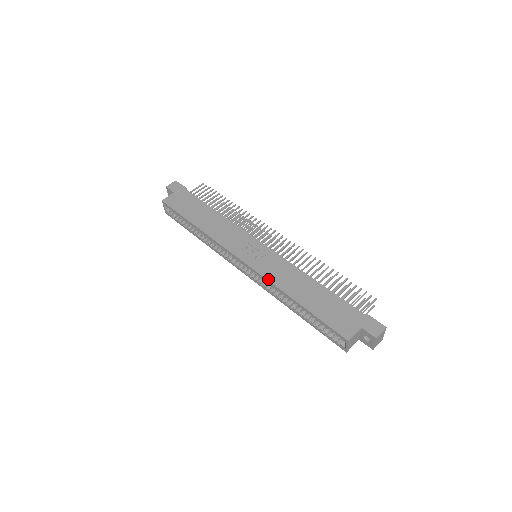
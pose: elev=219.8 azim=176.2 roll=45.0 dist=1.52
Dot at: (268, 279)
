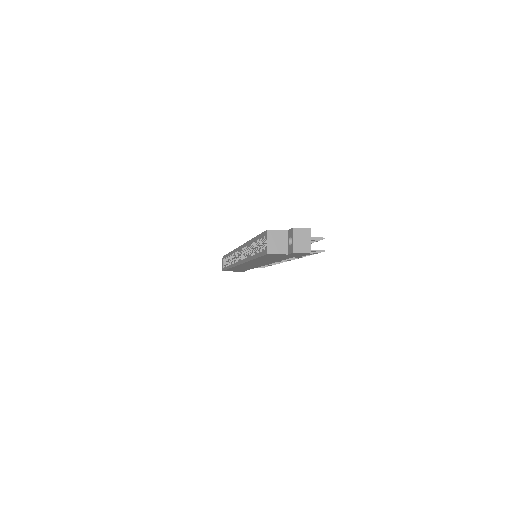
Dot at: occluded
